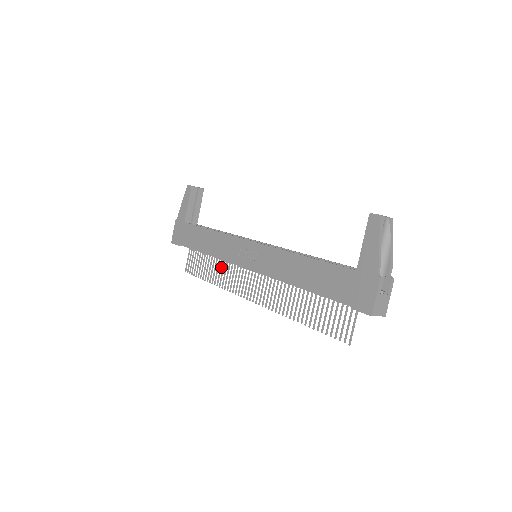
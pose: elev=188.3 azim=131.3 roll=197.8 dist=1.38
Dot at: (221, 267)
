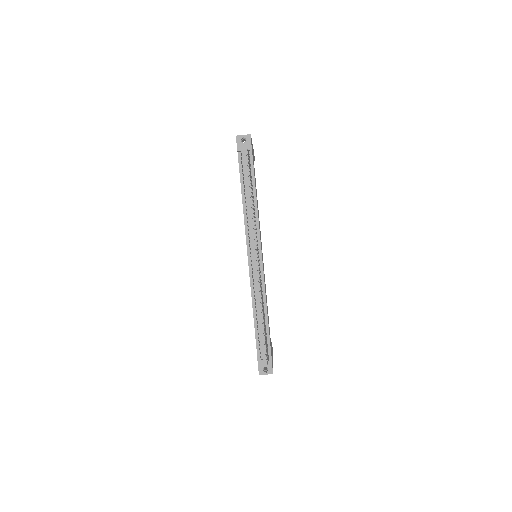
Dot at: occluded
